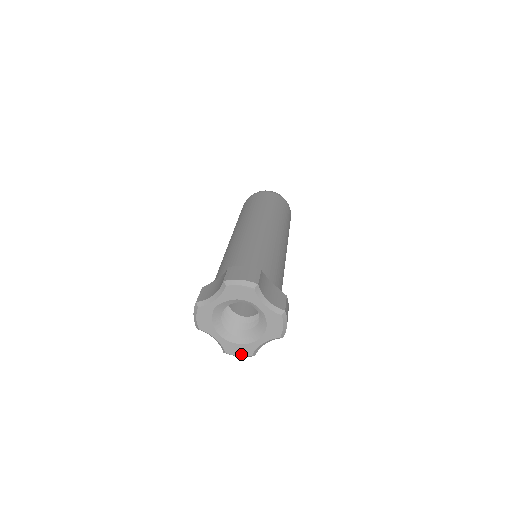
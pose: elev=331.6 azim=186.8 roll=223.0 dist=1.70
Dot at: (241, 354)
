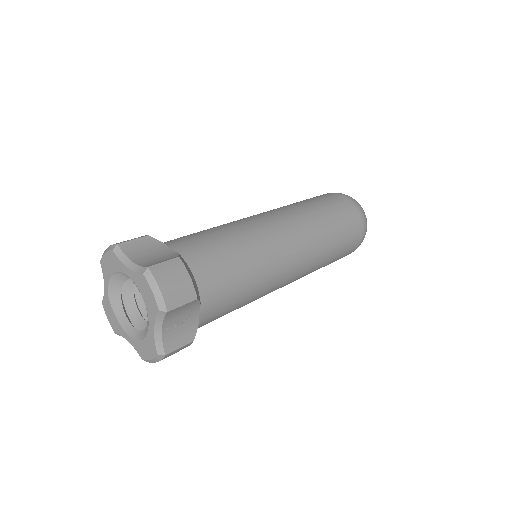
Dot at: (151, 355)
